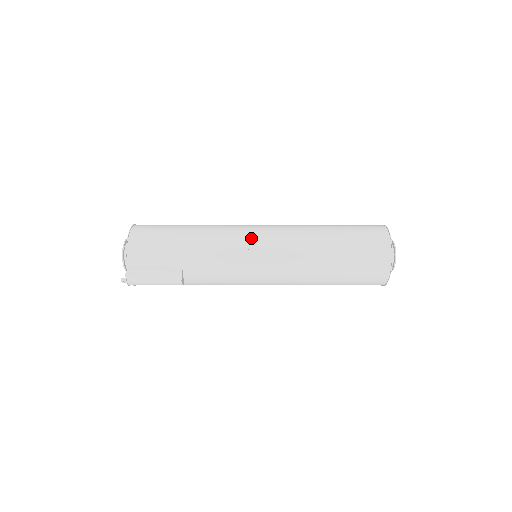
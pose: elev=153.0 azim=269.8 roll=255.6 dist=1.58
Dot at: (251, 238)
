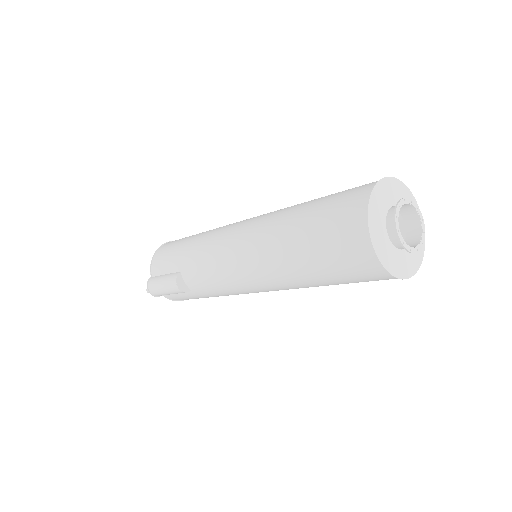
Dot at: (230, 230)
